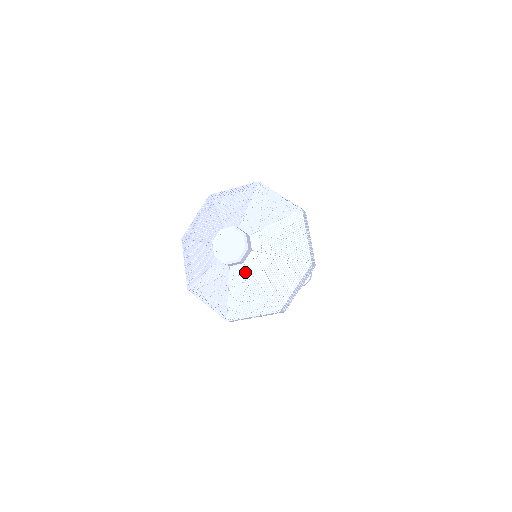
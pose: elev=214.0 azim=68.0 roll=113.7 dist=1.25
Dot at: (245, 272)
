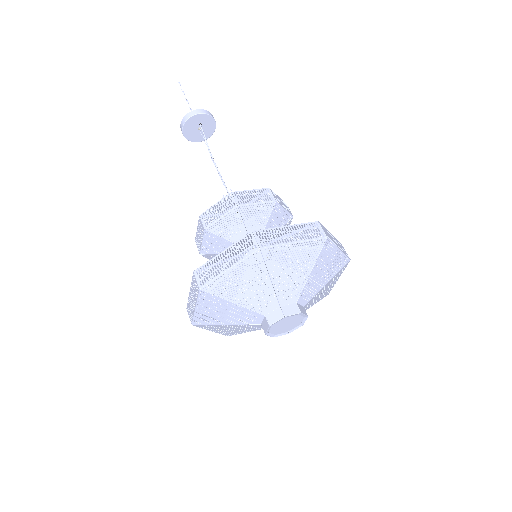
Dot at: (238, 270)
